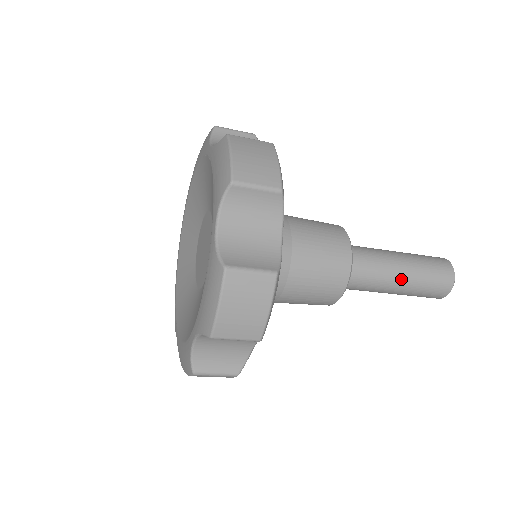
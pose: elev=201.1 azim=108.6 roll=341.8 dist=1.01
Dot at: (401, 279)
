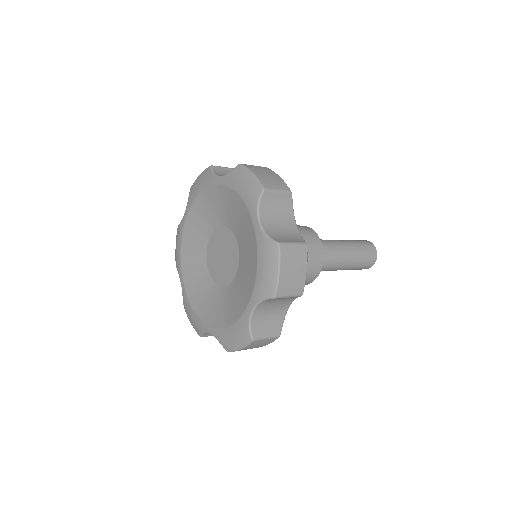
Dot at: (348, 256)
